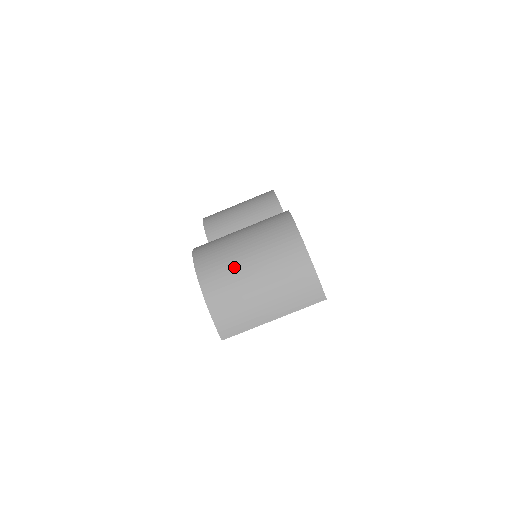
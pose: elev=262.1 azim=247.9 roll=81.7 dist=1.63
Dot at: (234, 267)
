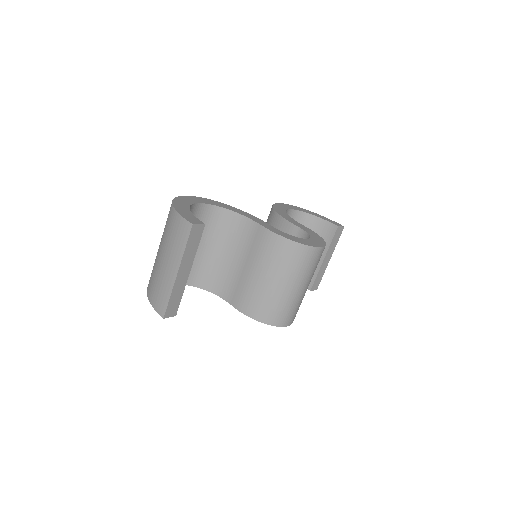
Dot at: (155, 260)
